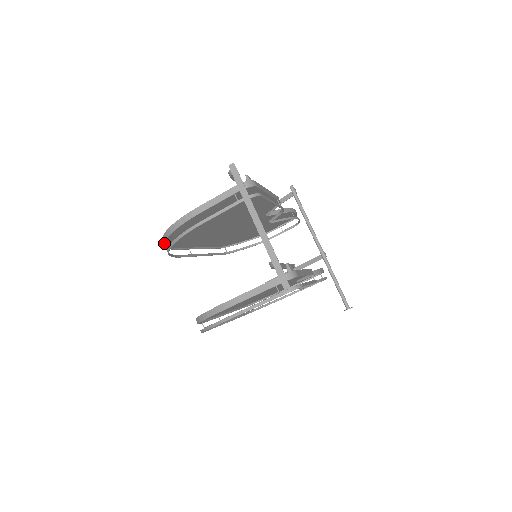
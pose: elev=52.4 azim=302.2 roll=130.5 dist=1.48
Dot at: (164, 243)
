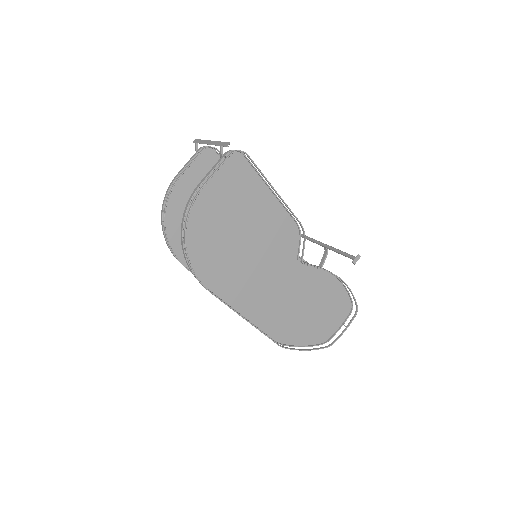
Dot at: (164, 233)
